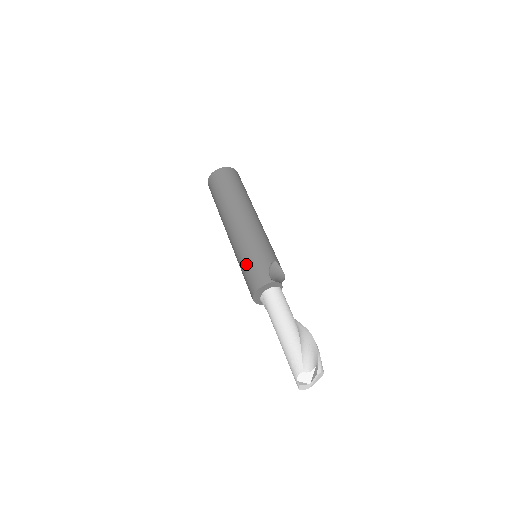
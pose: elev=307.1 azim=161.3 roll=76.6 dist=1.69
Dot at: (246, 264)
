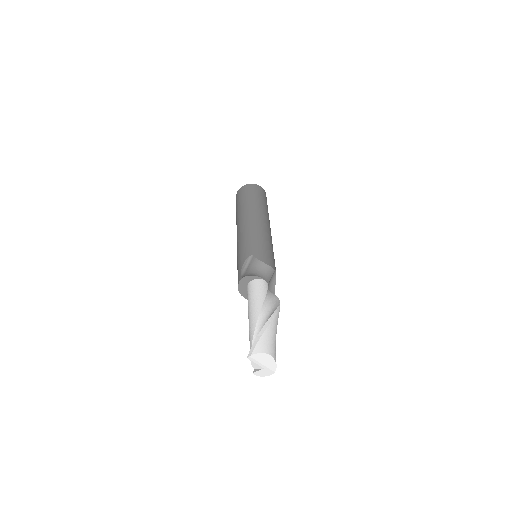
Dot at: occluded
